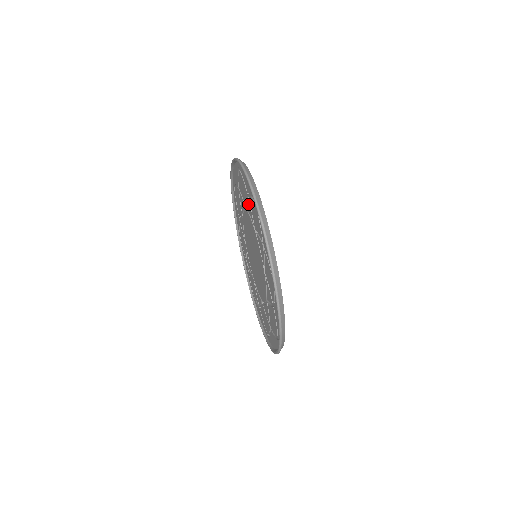
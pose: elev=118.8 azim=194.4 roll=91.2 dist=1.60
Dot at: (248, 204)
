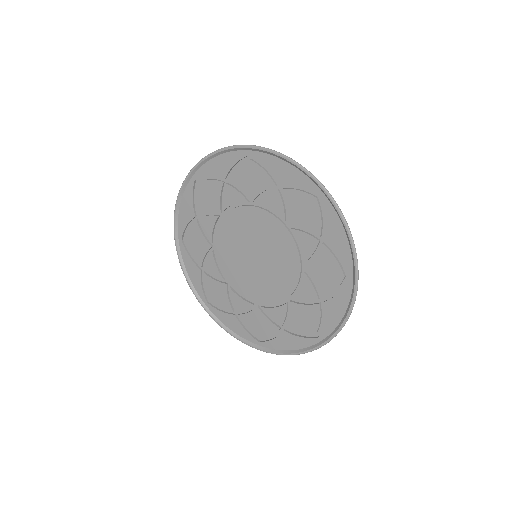
Dot at: (228, 193)
